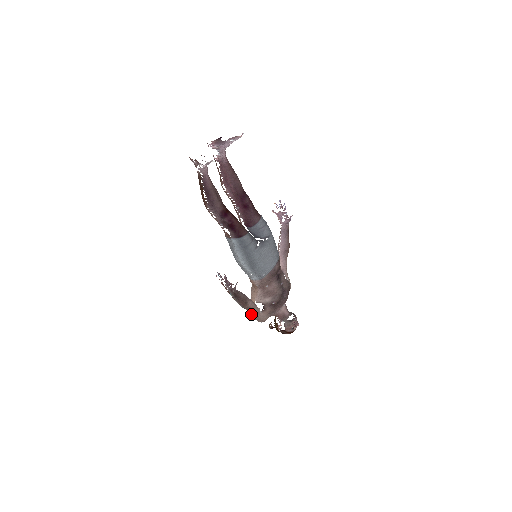
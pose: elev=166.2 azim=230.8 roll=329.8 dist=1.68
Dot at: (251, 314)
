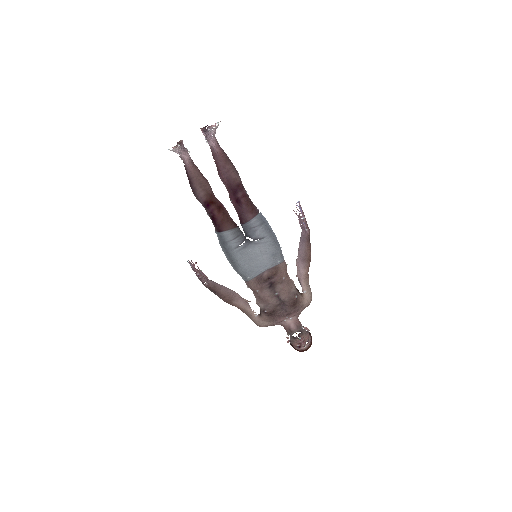
Dot at: (246, 314)
